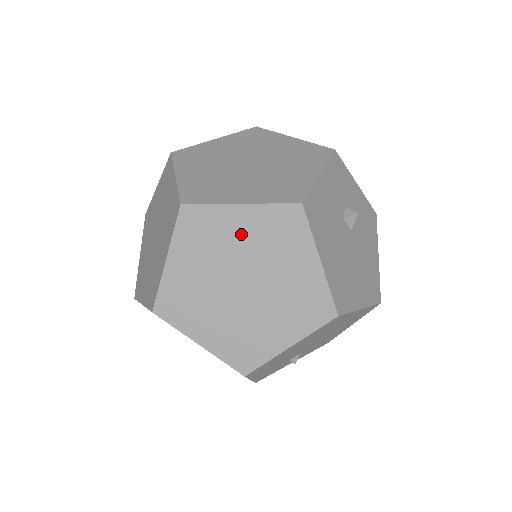
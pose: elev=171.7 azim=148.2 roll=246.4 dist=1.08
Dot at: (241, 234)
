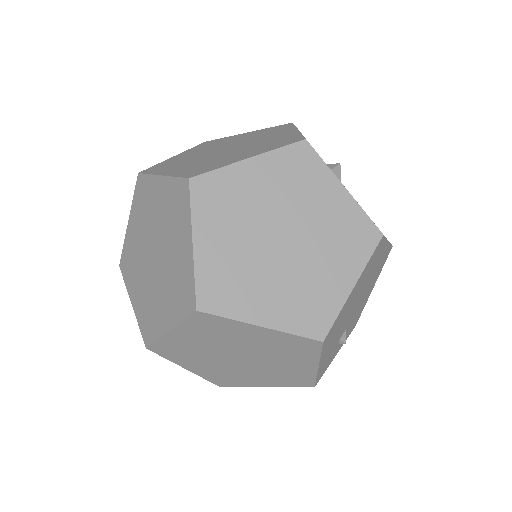
Dot at: (261, 188)
